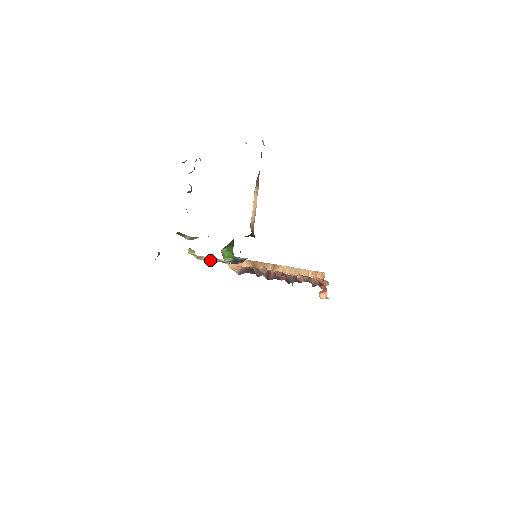
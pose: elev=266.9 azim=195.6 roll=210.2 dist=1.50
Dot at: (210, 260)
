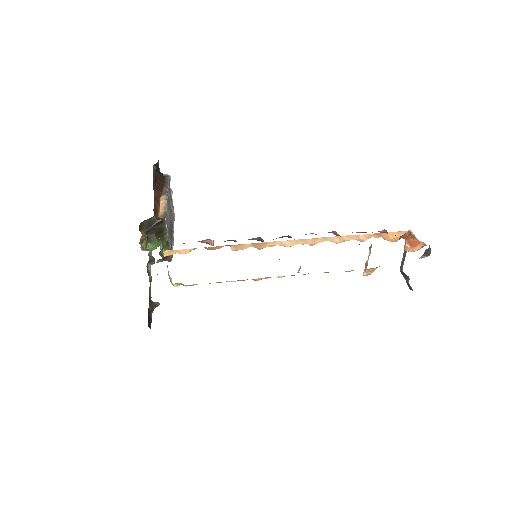
Dot at: occluded
